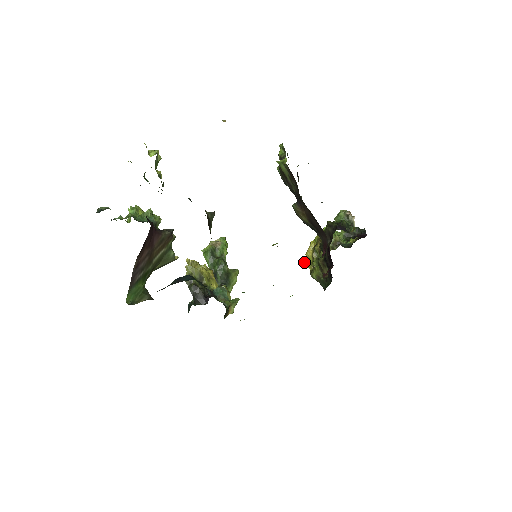
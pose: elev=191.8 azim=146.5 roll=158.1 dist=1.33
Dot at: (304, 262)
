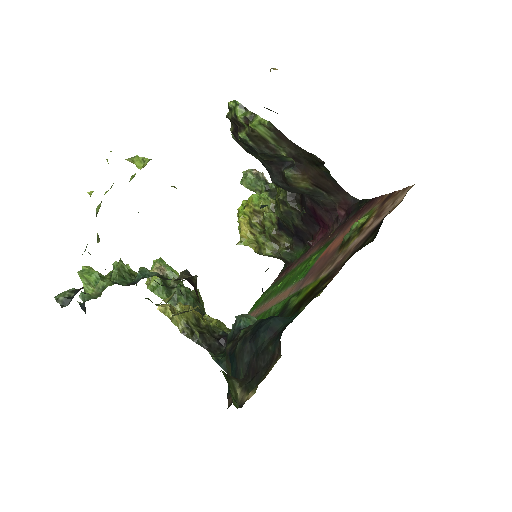
Dot at: (242, 244)
